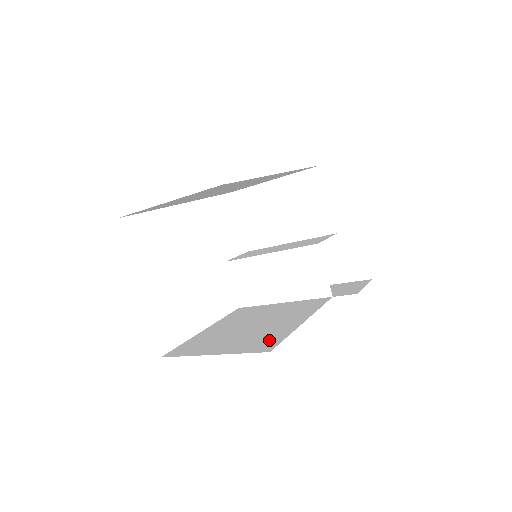
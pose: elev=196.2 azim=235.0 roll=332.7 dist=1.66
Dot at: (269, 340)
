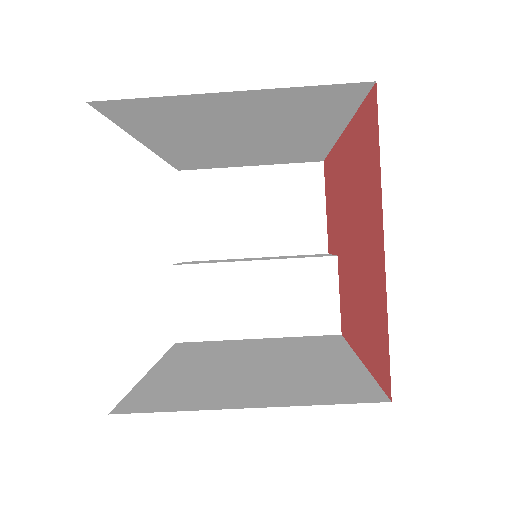
Dot at: (347, 384)
